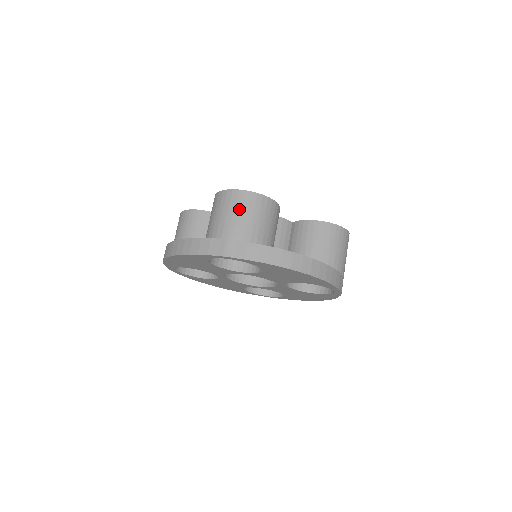
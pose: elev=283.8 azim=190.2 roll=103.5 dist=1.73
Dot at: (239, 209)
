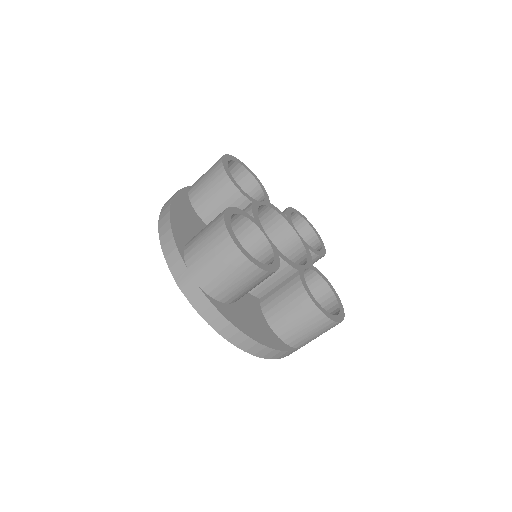
Dot at: (219, 260)
